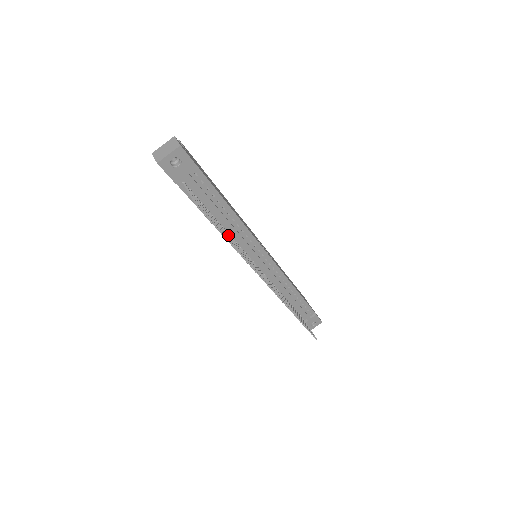
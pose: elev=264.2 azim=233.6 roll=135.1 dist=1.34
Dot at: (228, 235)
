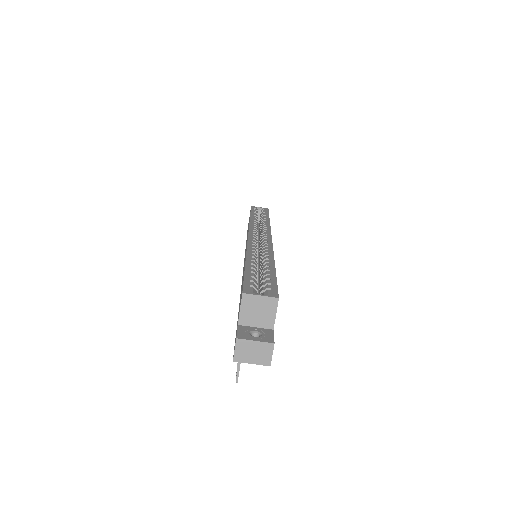
Dot at: occluded
